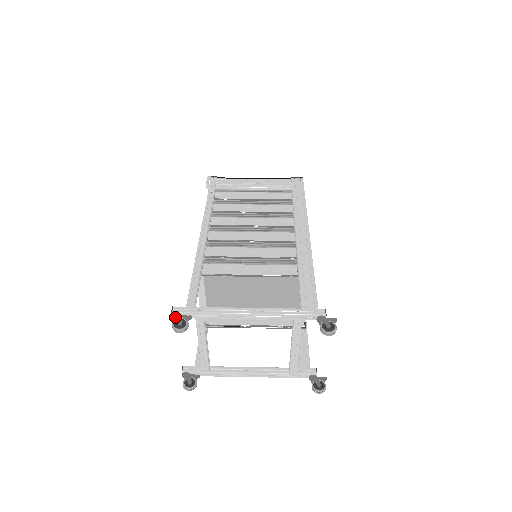
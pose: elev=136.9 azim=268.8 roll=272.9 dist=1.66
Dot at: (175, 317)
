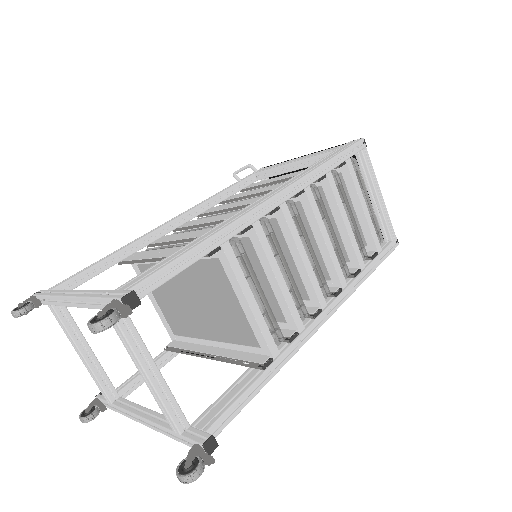
Dot at: (26, 299)
